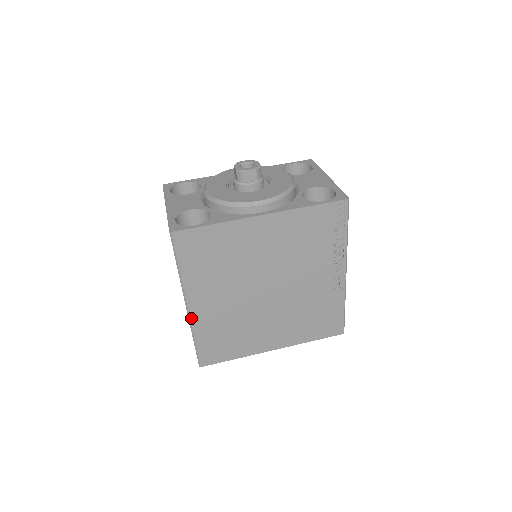
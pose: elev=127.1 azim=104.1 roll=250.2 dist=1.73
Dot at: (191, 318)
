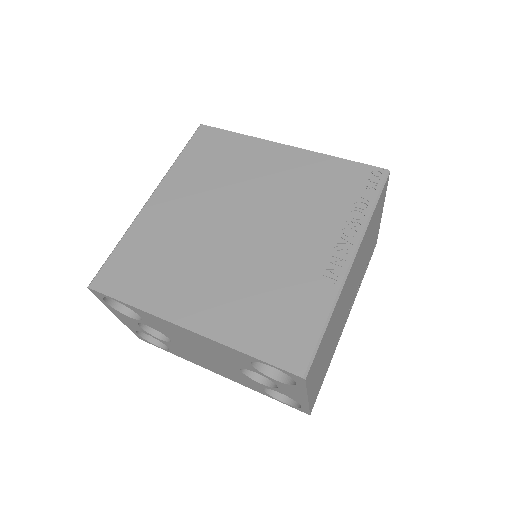
Dot at: (141, 213)
